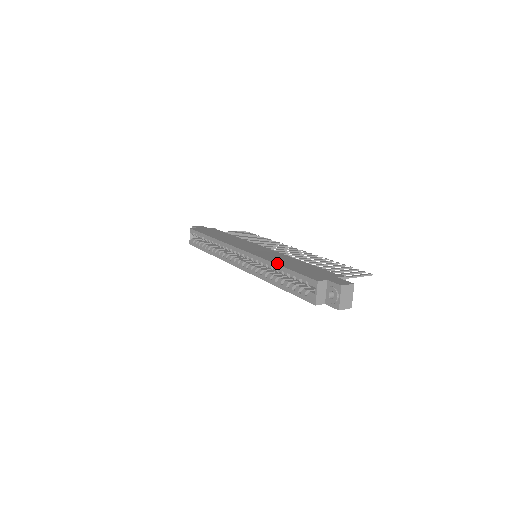
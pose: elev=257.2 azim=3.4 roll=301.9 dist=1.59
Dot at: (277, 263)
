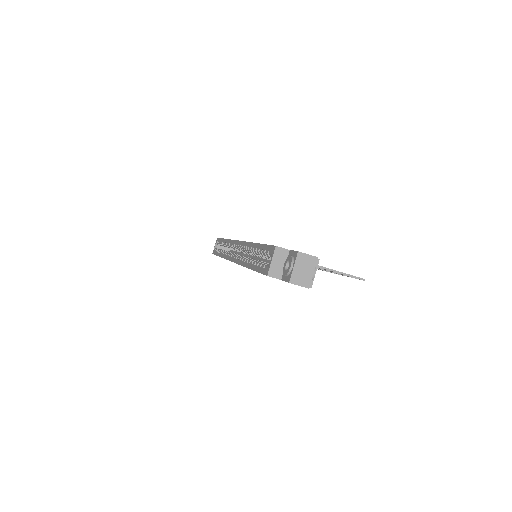
Dot at: occluded
